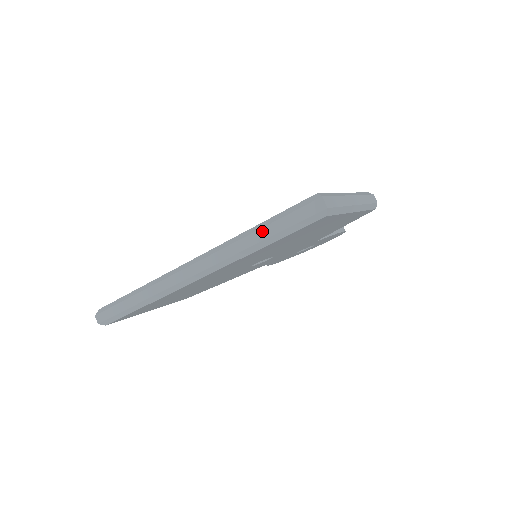
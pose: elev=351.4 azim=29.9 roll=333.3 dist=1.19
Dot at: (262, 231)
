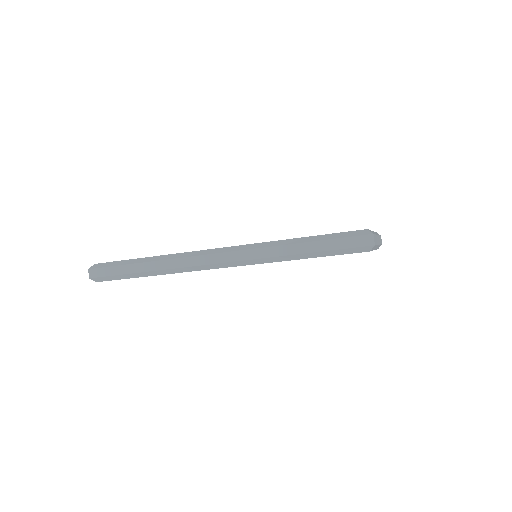
Dot at: (305, 245)
